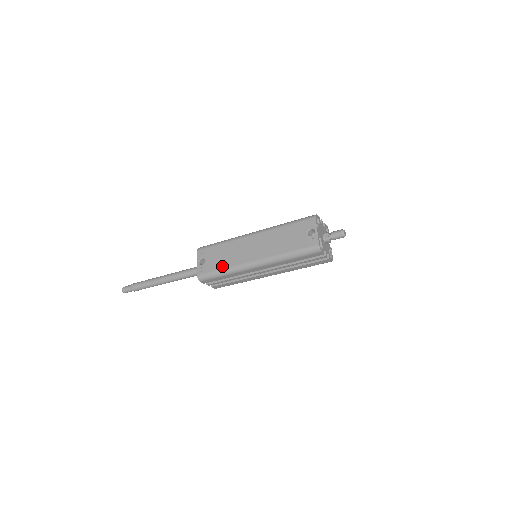
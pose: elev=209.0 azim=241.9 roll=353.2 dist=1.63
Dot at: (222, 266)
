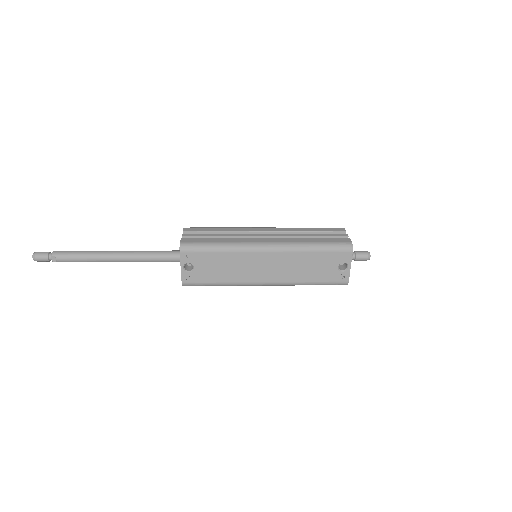
Dot at: (220, 280)
